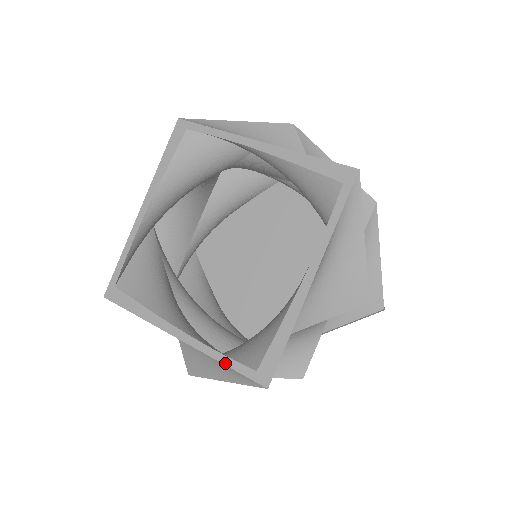
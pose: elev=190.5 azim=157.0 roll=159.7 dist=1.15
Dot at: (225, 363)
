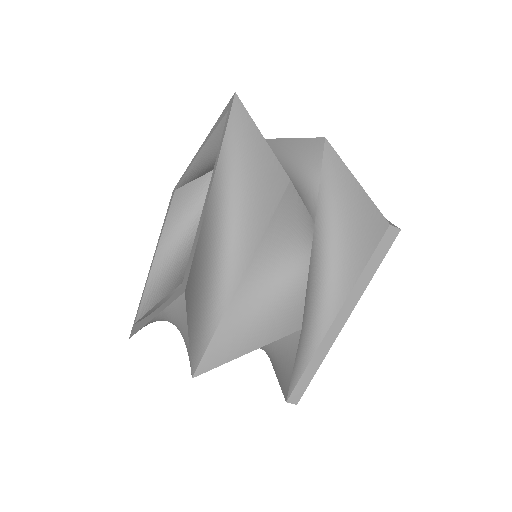
Dot at: (168, 304)
